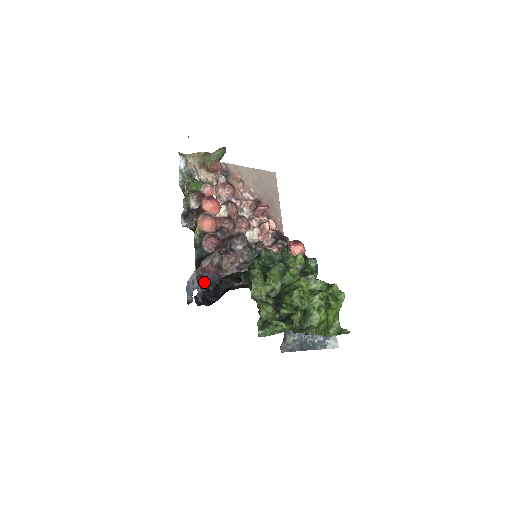
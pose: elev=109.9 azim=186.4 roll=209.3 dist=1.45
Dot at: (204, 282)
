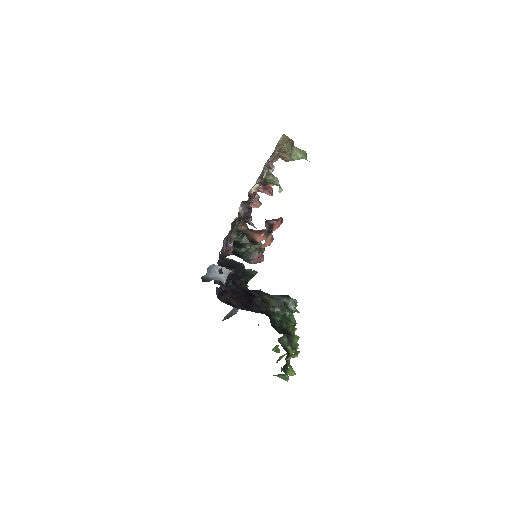
Dot at: occluded
